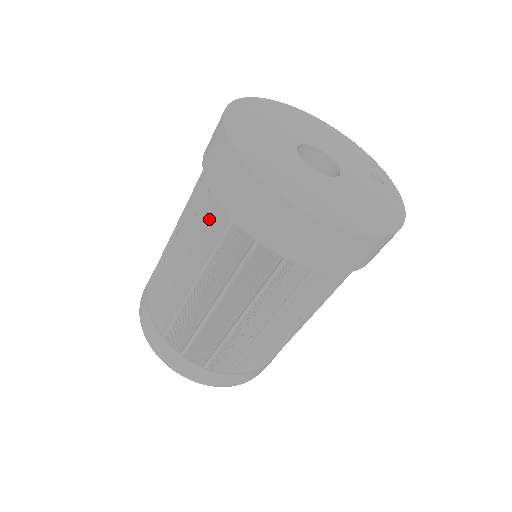
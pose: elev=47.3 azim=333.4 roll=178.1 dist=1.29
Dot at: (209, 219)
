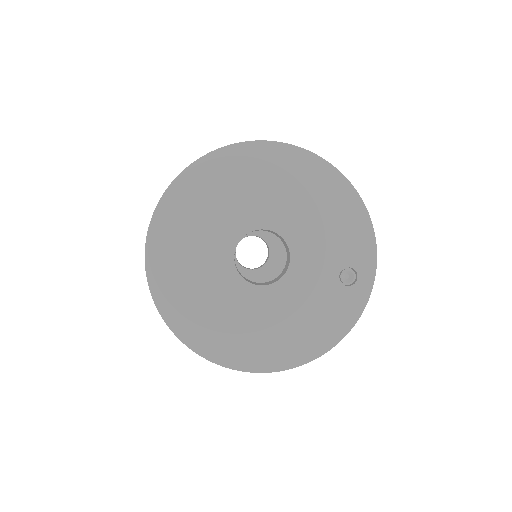
Dot at: occluded
